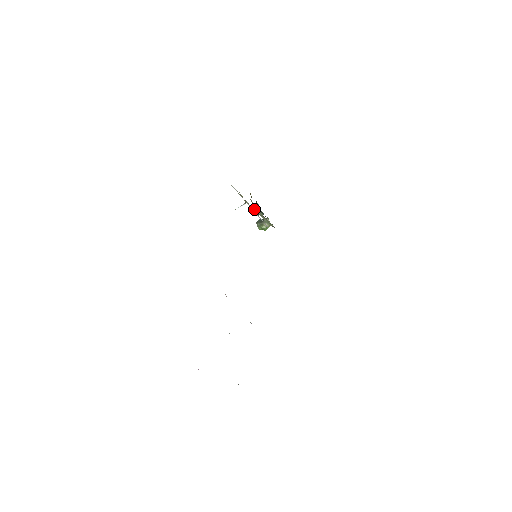
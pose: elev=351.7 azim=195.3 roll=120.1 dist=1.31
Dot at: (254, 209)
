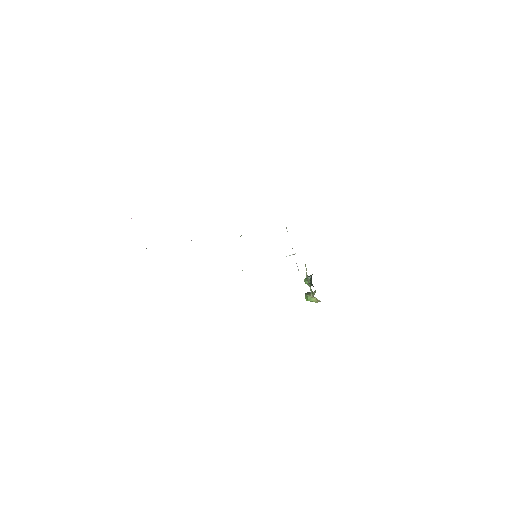
Dot at: (308, 277)
